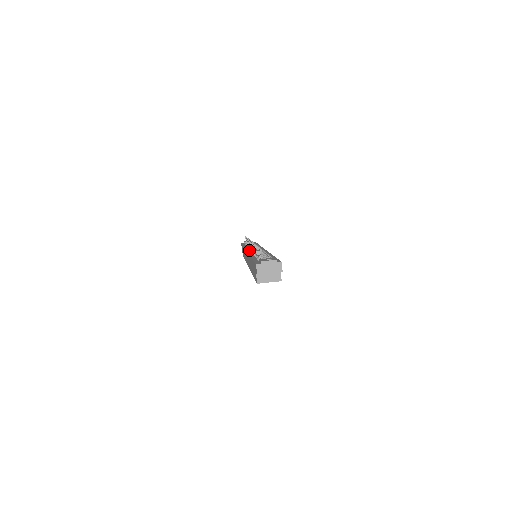
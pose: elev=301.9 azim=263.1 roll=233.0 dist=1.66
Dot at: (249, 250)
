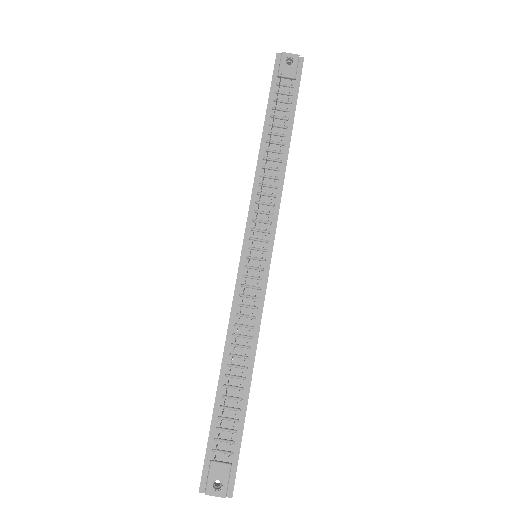
Dot at: (245, 256)
